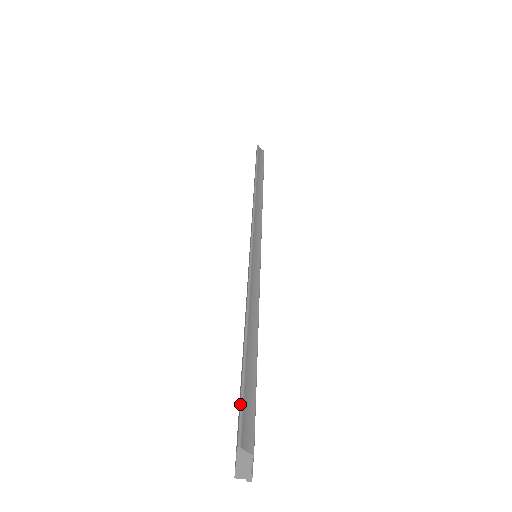
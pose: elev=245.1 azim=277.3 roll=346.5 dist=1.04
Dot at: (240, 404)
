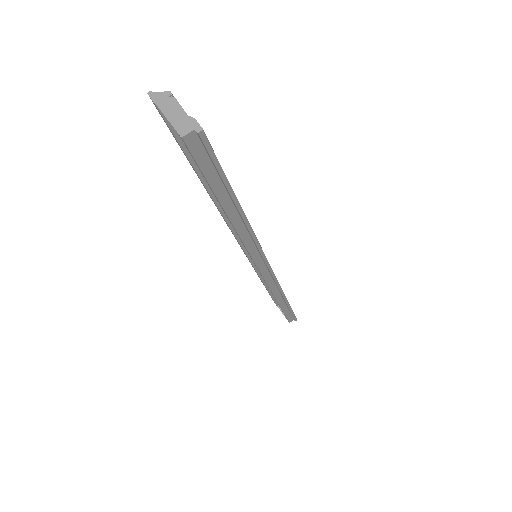
Dot at: (167, 126)
